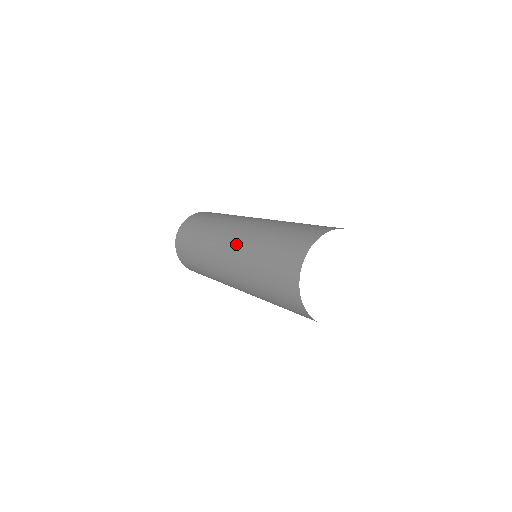
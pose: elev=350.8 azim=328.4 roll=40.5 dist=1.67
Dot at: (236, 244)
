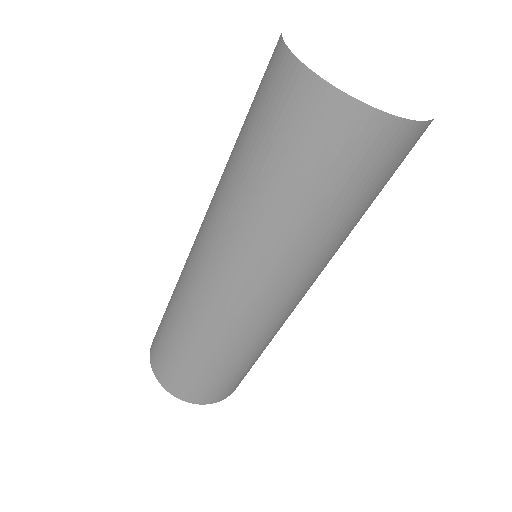
Dot at: (208, 227)
